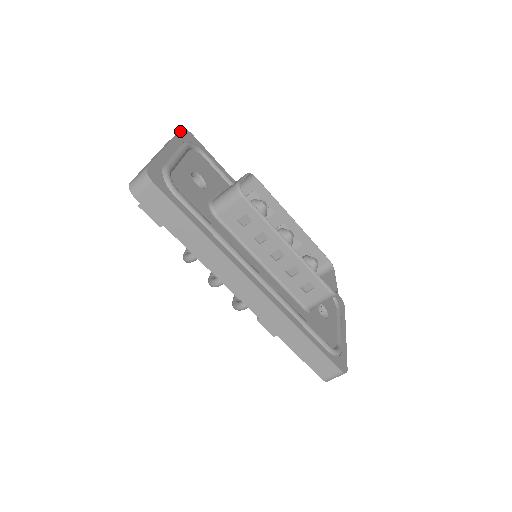
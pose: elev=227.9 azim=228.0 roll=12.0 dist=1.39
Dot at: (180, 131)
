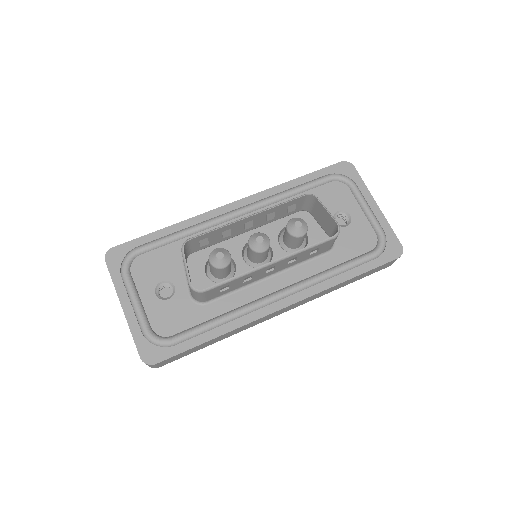
Dot at: (107, 267)
